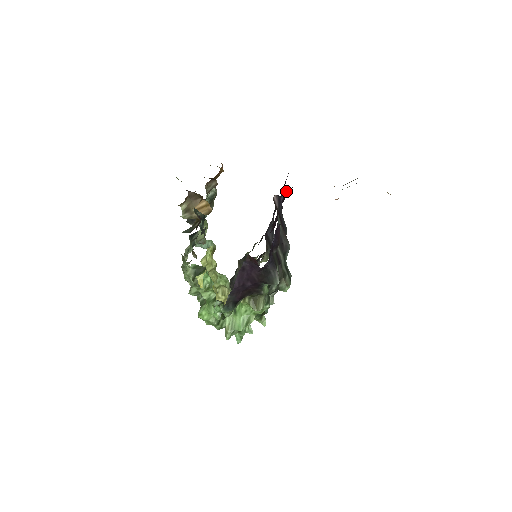
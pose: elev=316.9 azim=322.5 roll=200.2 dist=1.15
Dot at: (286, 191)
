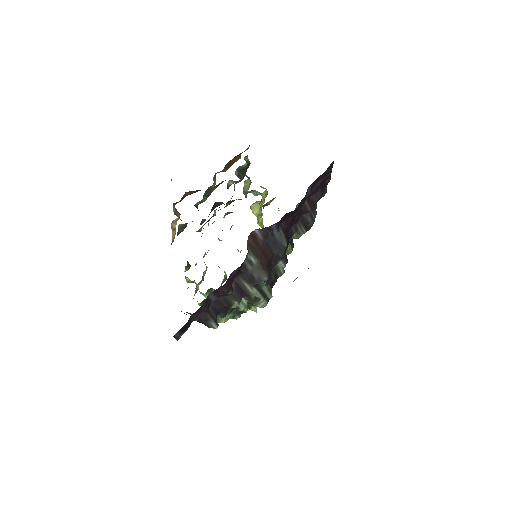
Dot at: (289, 212)
